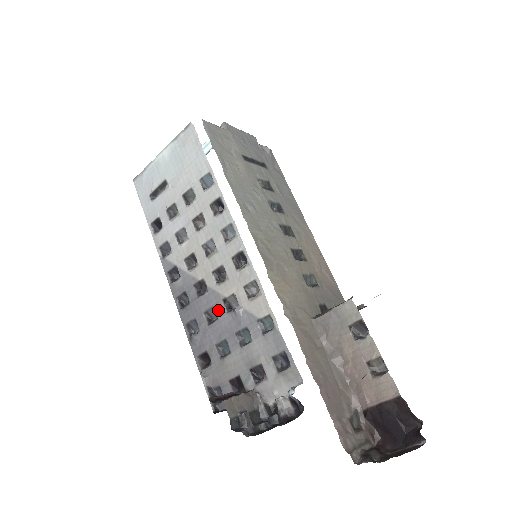
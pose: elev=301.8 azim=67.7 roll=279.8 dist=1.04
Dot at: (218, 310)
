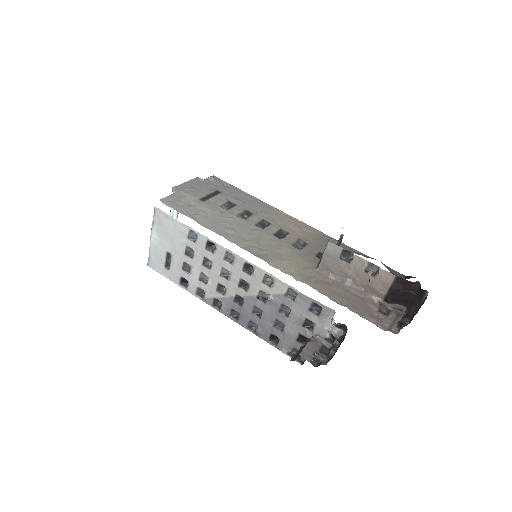
Dot at: (259, 306)
